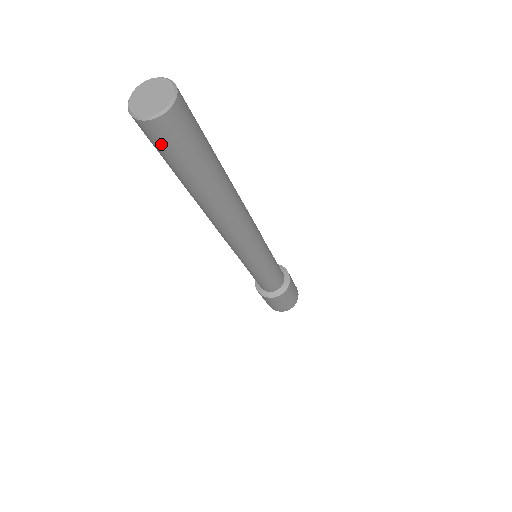
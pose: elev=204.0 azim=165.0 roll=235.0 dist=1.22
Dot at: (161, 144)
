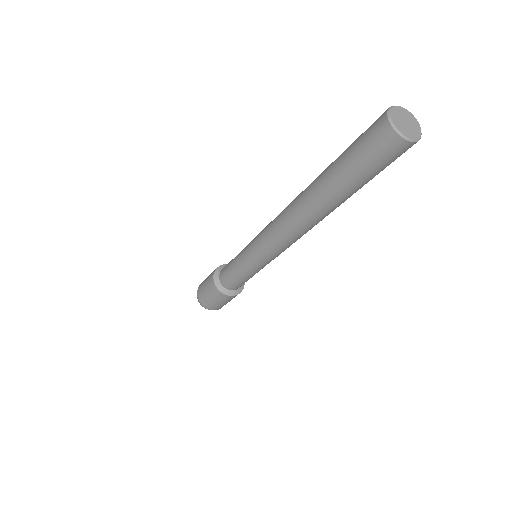
Dot at: (387, 159)
